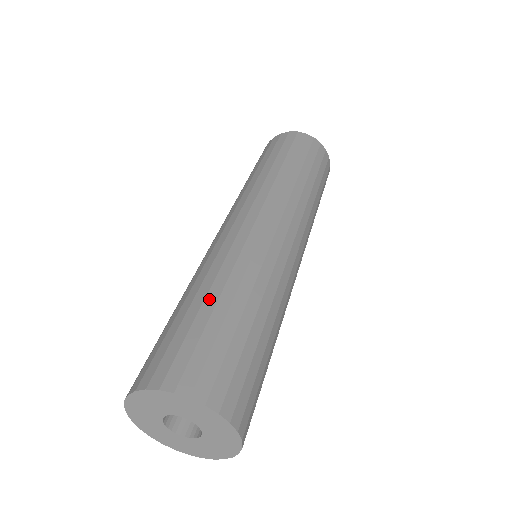
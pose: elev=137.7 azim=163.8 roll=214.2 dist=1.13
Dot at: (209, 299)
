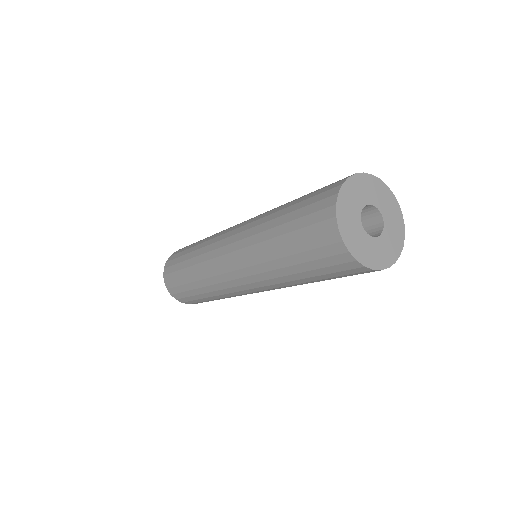
Dot at: occluded
